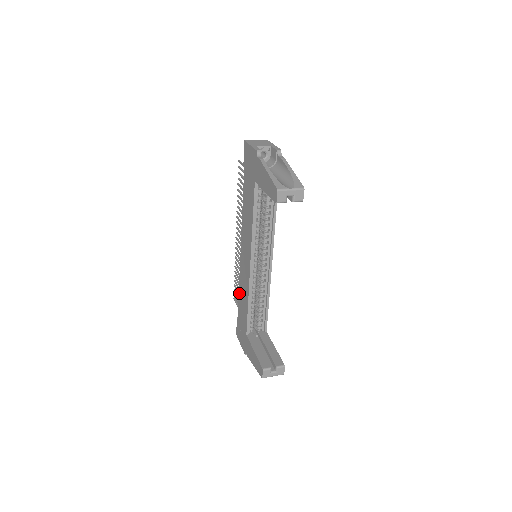
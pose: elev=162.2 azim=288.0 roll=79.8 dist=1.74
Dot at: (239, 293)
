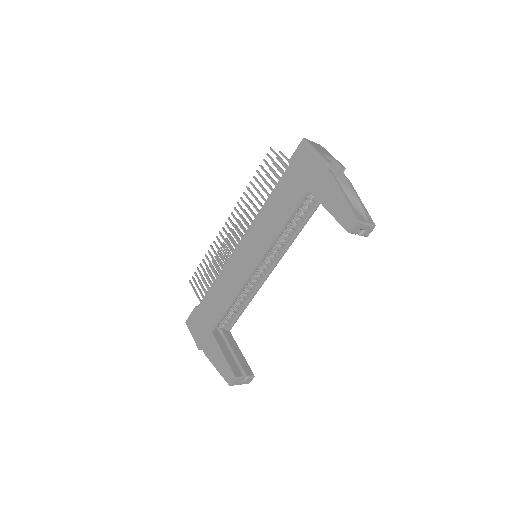
Dot at: (214, 284)
